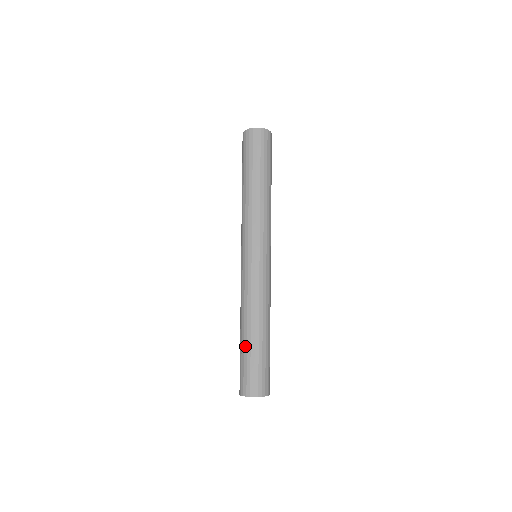
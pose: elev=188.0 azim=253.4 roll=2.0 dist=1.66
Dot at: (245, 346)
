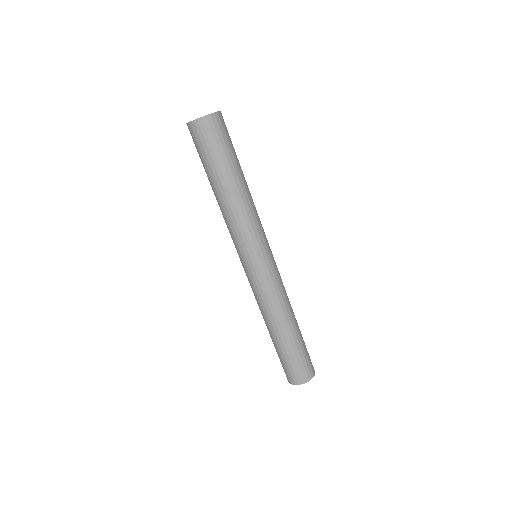
Dot at: (289, 344)
